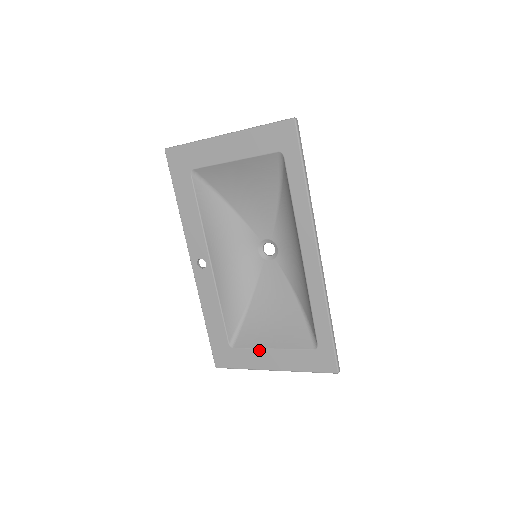
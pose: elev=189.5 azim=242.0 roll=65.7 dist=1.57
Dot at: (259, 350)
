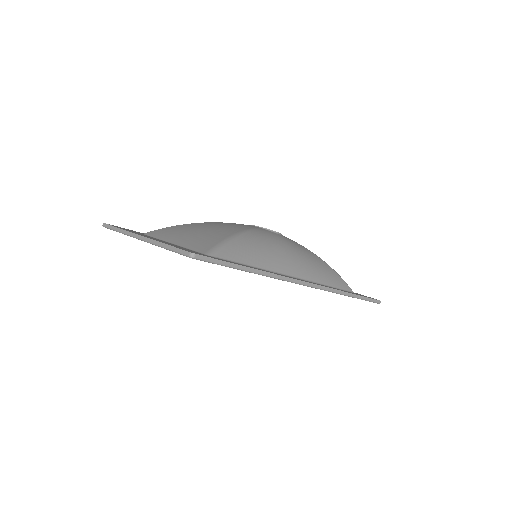
Dot at: occluded
